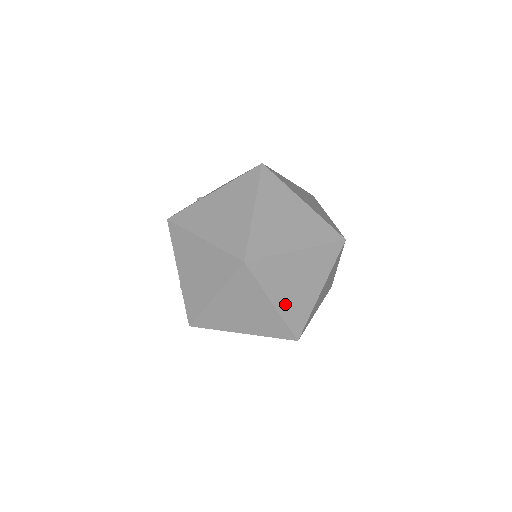
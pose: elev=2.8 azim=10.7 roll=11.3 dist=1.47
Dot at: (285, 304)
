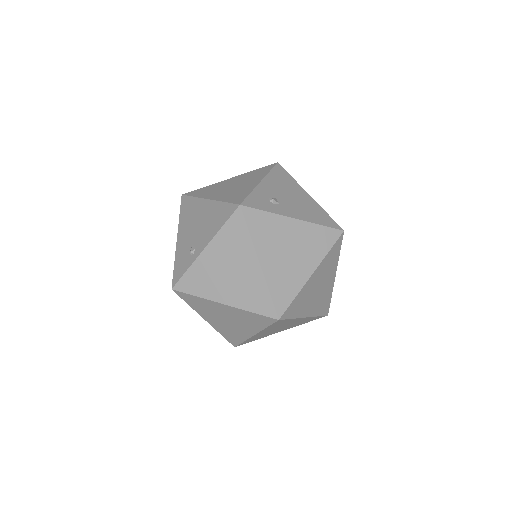
Dot at: (259, 335)
